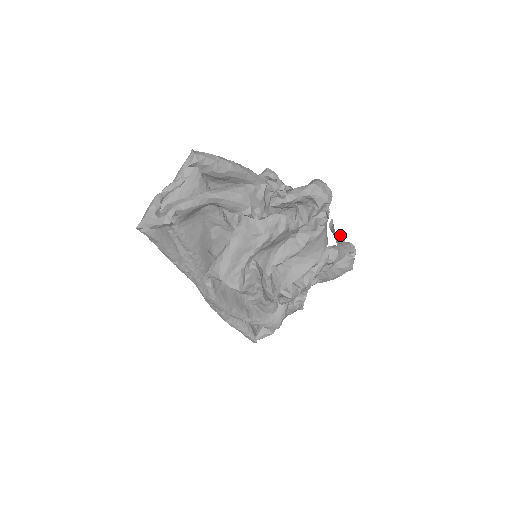
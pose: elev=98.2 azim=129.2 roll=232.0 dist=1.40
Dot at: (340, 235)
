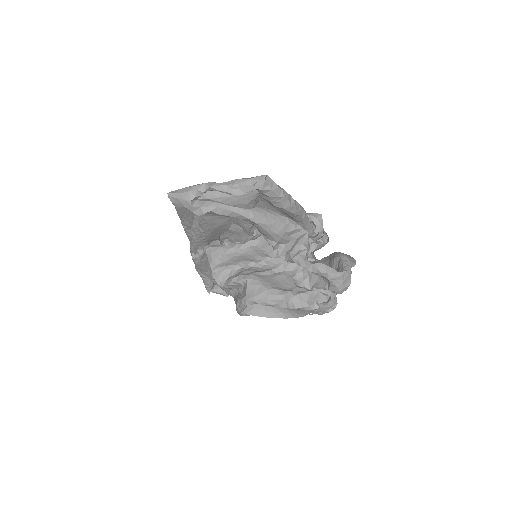
Dot at: occluded
